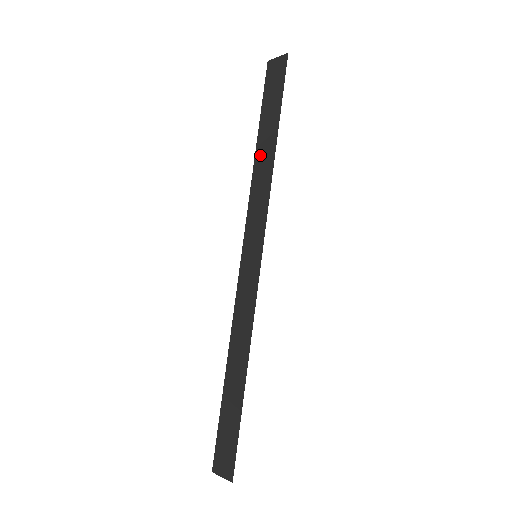
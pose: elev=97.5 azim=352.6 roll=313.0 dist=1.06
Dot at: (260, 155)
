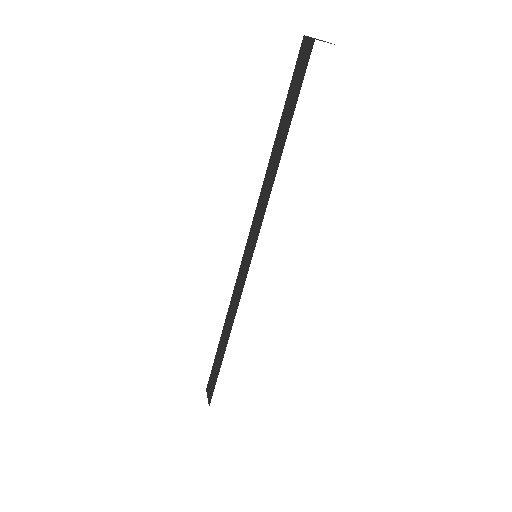
Dot at: (272, 160)
